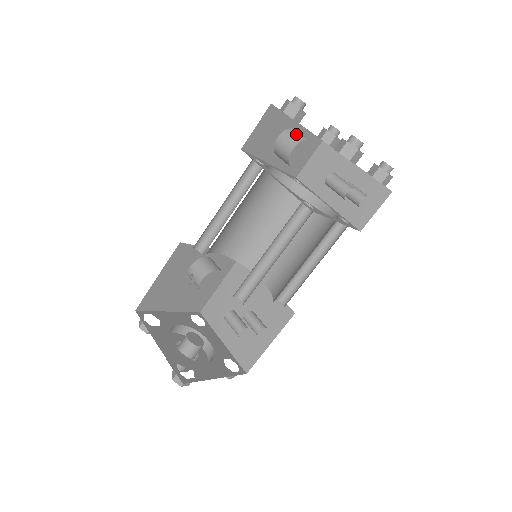
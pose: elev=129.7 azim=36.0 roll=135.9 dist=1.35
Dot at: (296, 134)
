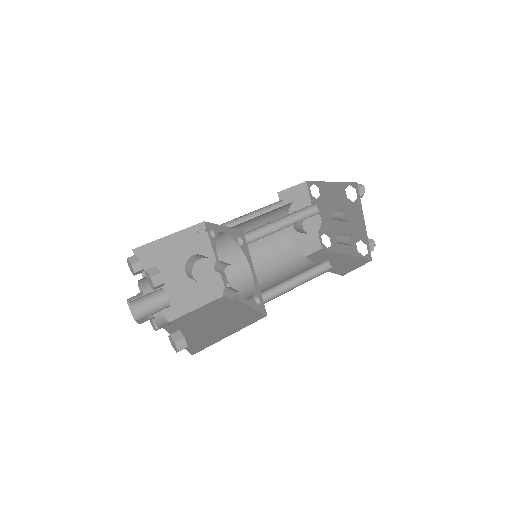
Dot at: occluded
